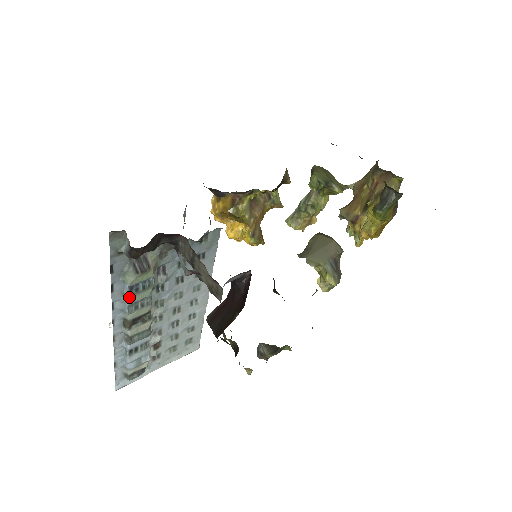
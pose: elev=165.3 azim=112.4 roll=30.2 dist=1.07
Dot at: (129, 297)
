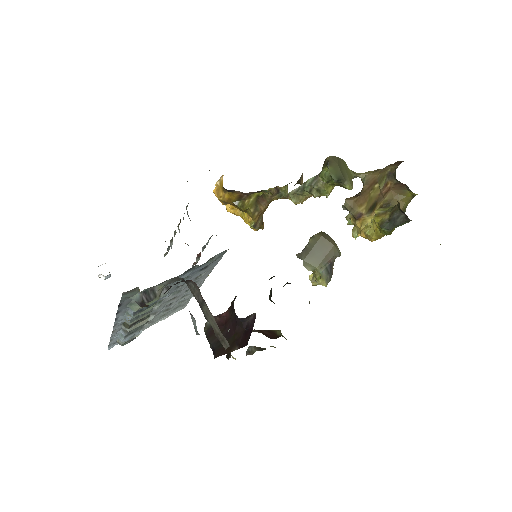
Dot at: (133, 316)
